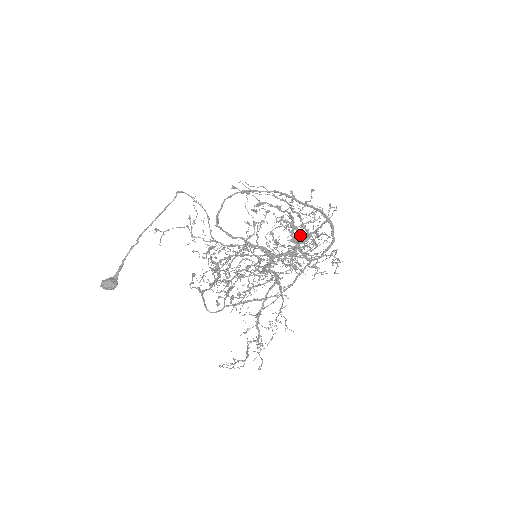
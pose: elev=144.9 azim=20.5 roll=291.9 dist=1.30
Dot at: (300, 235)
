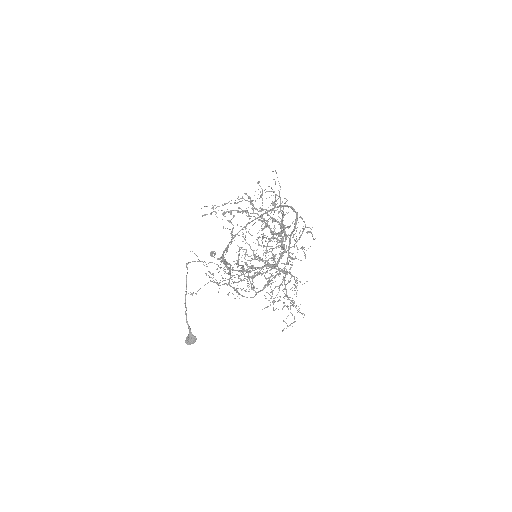
Dot at: occluded
